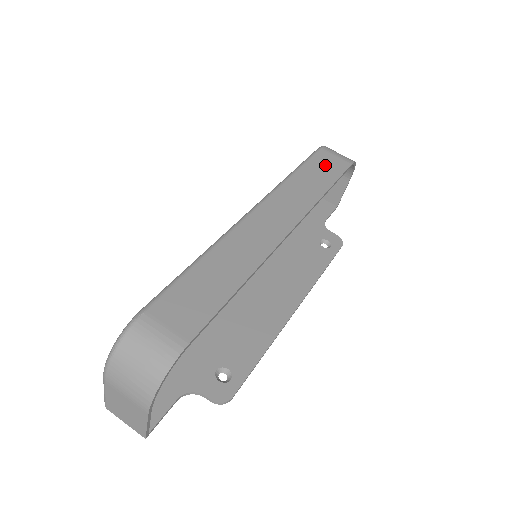
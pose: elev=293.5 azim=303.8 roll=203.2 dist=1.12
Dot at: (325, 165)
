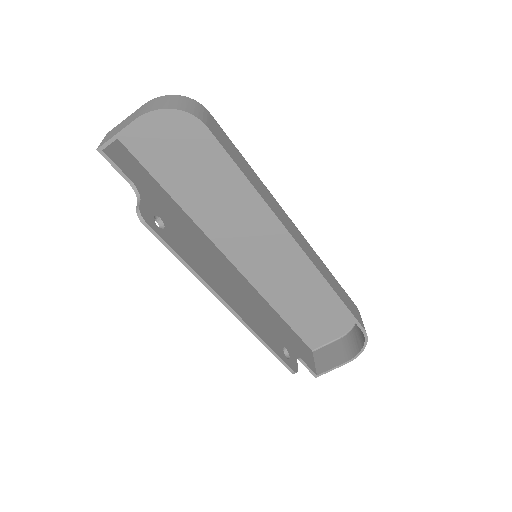
Dot at: (351, 304)
